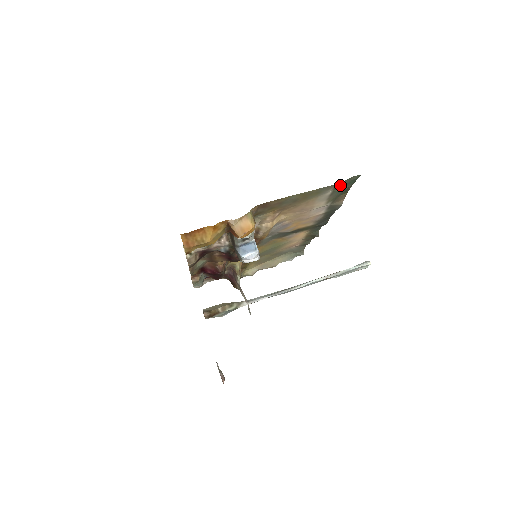
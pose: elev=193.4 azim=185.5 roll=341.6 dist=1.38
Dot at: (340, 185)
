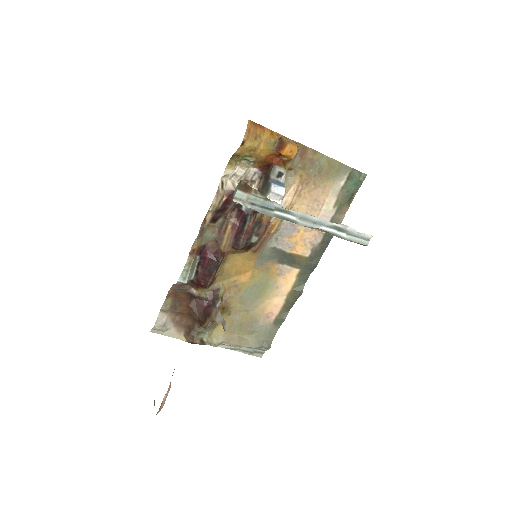
Dot at: (352, 178)
